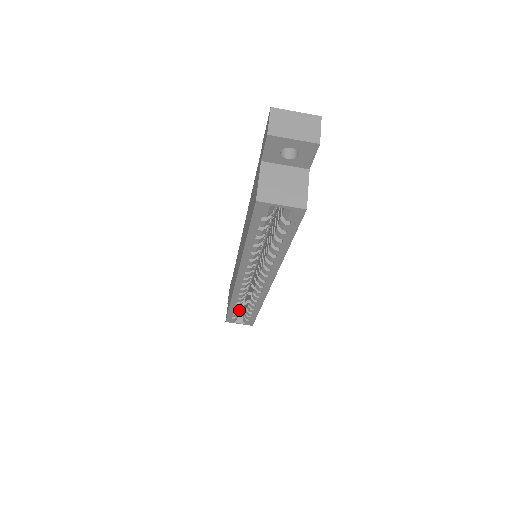
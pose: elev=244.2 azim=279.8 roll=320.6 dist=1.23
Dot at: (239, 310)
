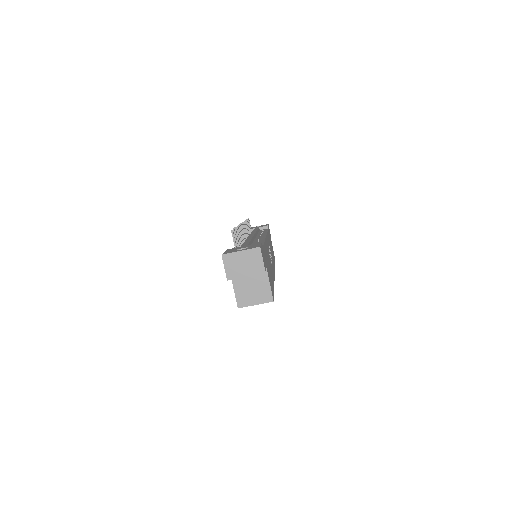
Dot at: occluded
